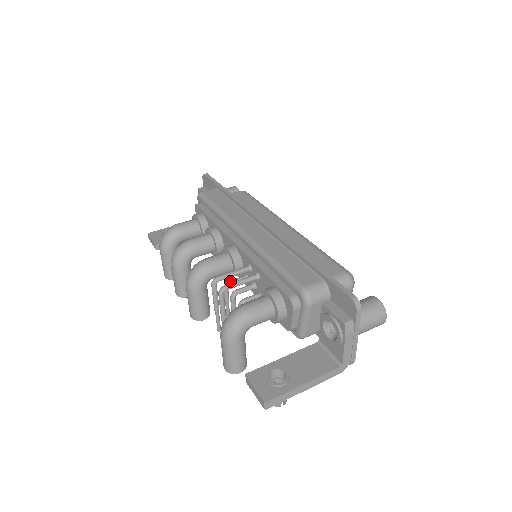
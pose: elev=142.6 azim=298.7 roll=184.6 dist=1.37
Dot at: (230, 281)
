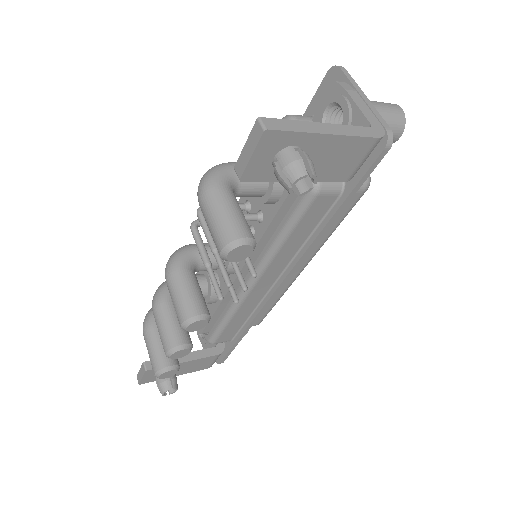
Dot at: occluded
